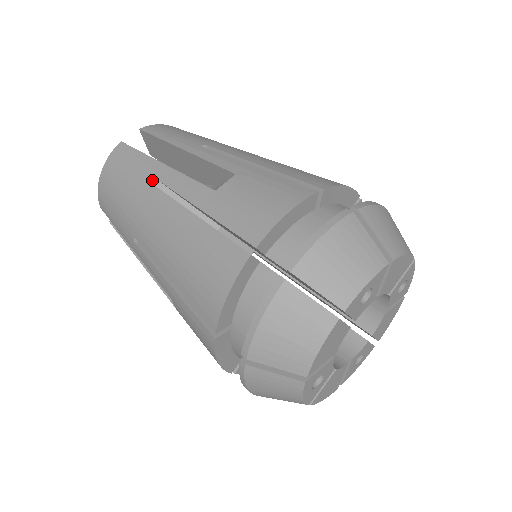
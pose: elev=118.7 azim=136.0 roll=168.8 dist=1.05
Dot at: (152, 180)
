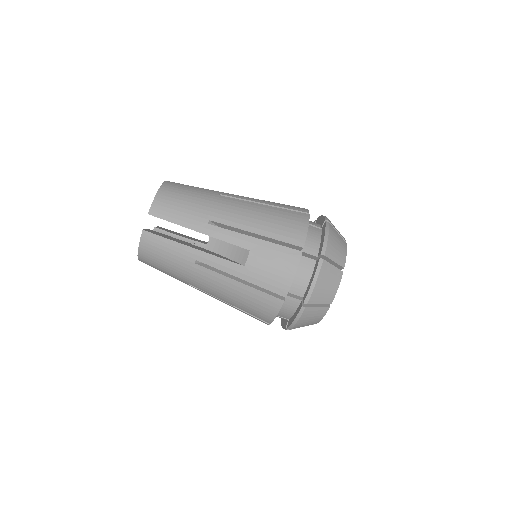
Dot at: (217, 194)
